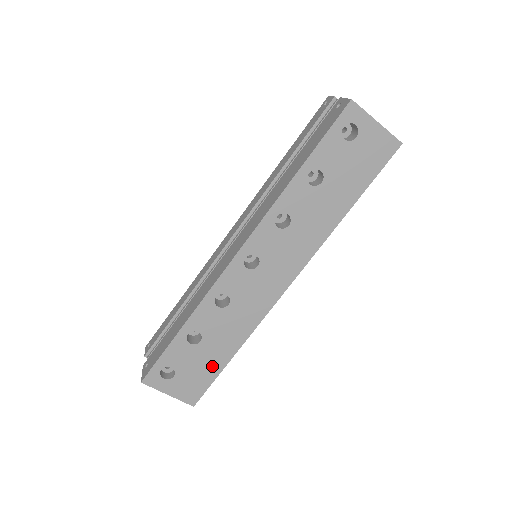
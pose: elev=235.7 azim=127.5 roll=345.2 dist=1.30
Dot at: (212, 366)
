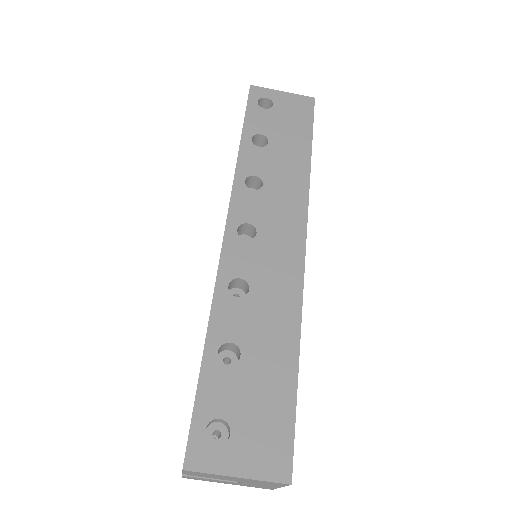
Dot at: (278, 390)
